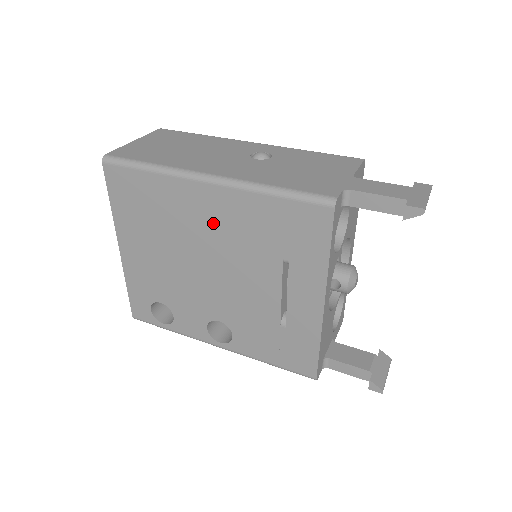
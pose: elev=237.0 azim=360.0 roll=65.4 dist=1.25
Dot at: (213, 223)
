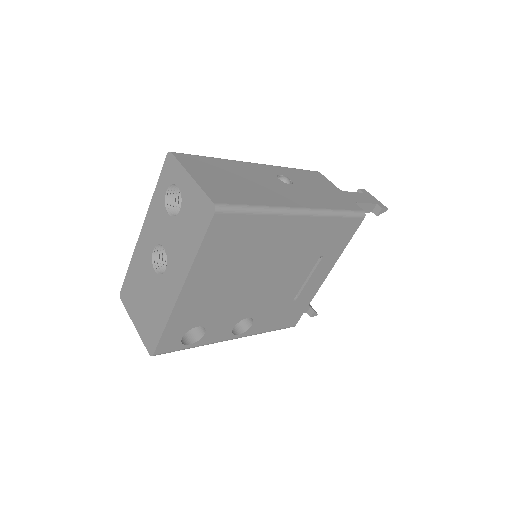
Dot at: (289, 244)
